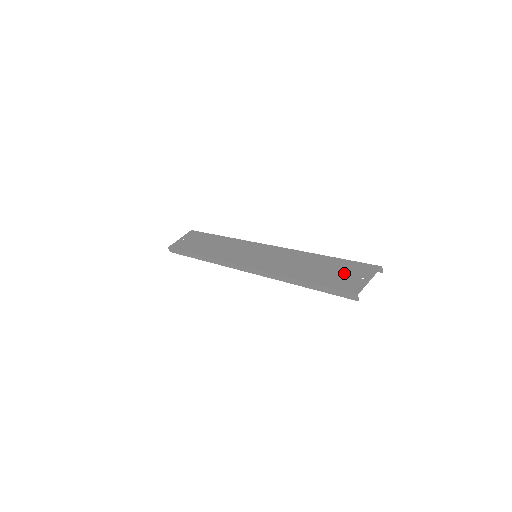
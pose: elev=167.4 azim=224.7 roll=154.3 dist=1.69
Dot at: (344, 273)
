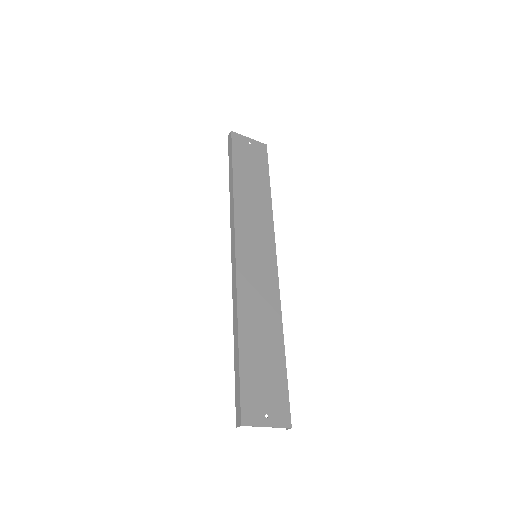
Dot at: (267, 387)
